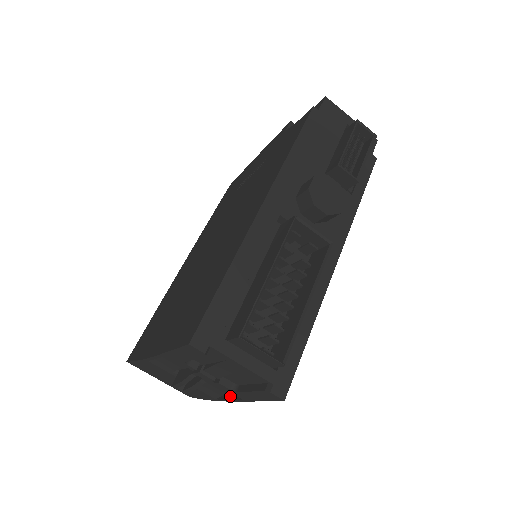
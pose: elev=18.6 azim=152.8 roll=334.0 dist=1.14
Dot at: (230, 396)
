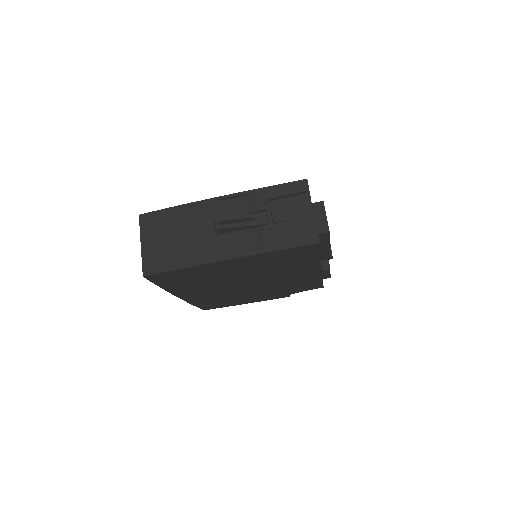
Dot at: (242, 255)
